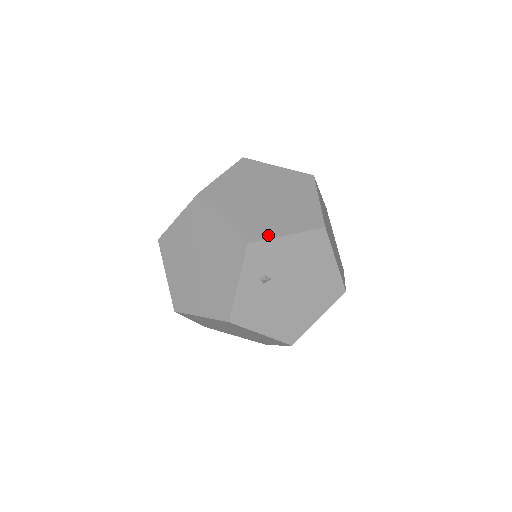
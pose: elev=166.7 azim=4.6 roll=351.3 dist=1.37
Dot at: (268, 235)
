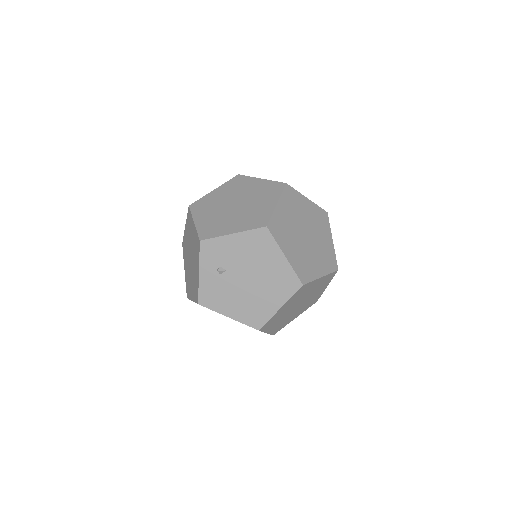
Dot at: (218, 234)
